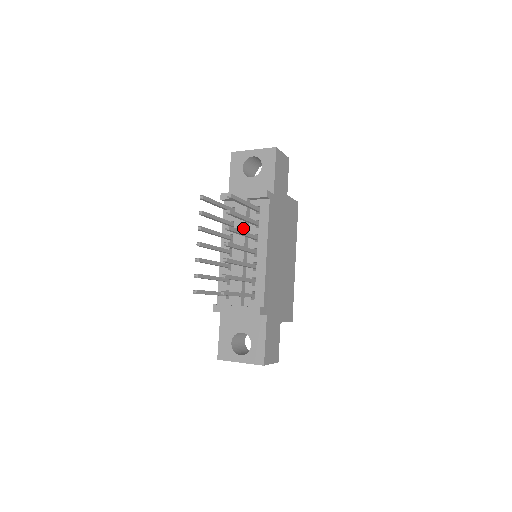
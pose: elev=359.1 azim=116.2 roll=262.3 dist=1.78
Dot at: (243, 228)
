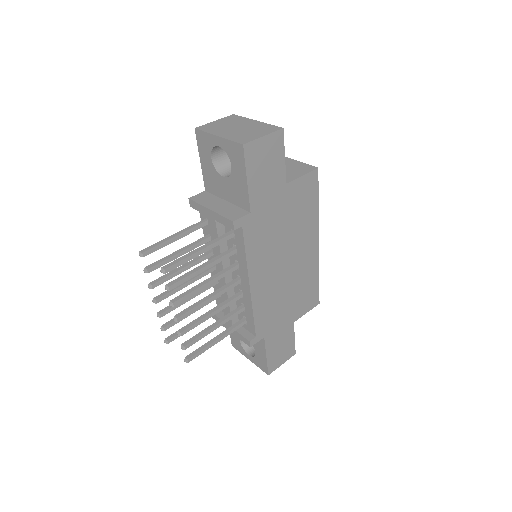
Dot at: (218, 254)
